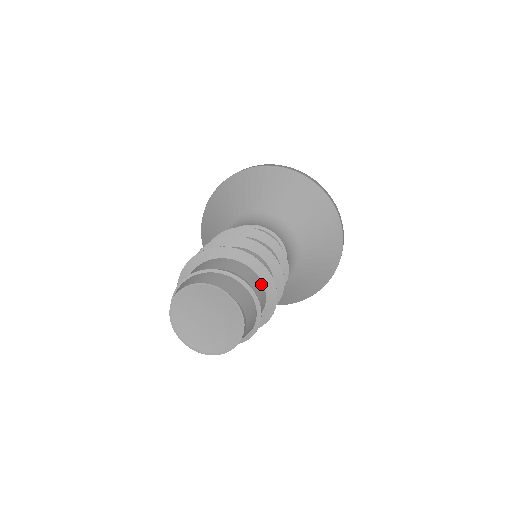
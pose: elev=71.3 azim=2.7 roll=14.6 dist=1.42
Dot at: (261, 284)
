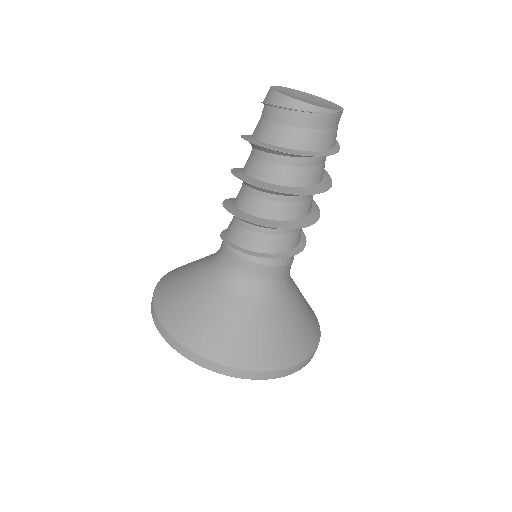
Dot at: occluded
